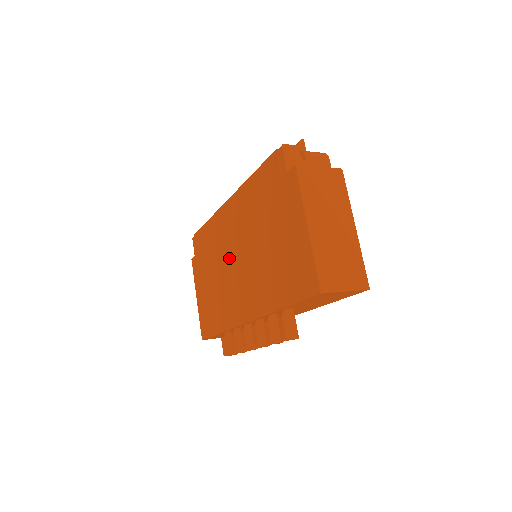
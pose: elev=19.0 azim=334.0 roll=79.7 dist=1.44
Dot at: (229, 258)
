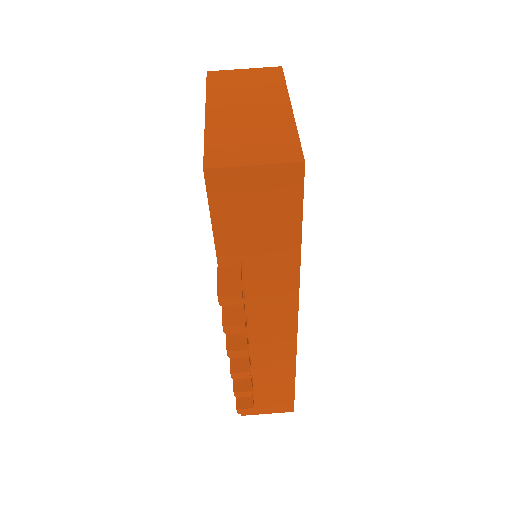
Dot at: occluded
